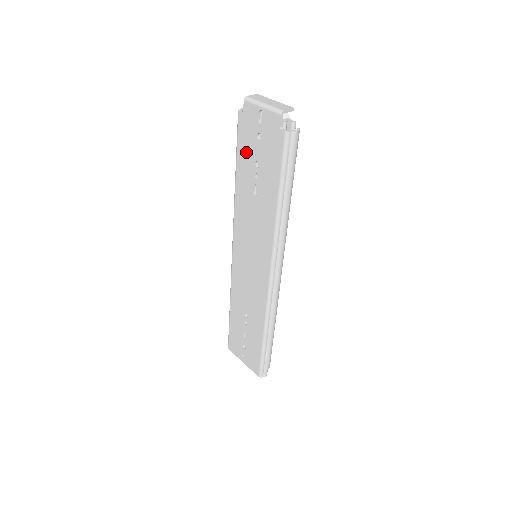
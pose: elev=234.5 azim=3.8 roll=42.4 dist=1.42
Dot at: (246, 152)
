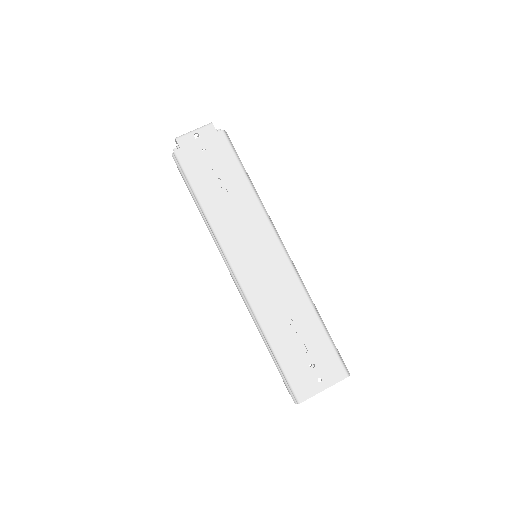
Dot at: (199, 172)
